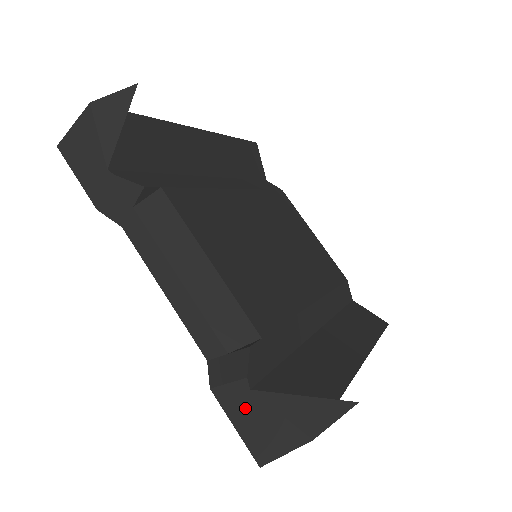
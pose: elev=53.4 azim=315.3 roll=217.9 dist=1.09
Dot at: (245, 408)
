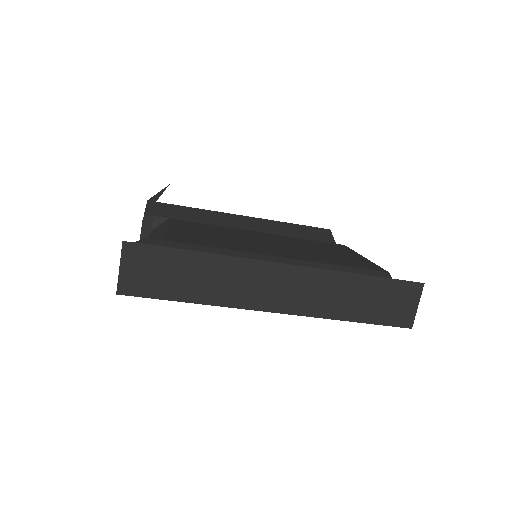
Dot at: occluded
